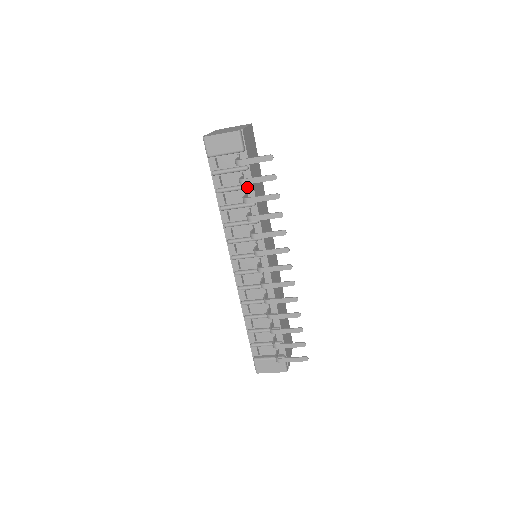
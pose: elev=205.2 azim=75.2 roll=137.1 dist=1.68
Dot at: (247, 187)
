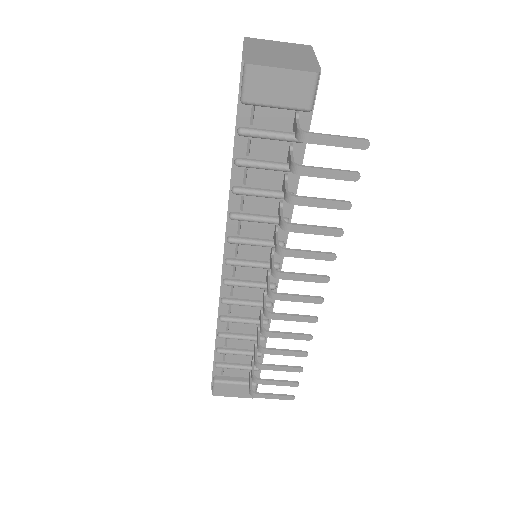
Dot at: occluded
